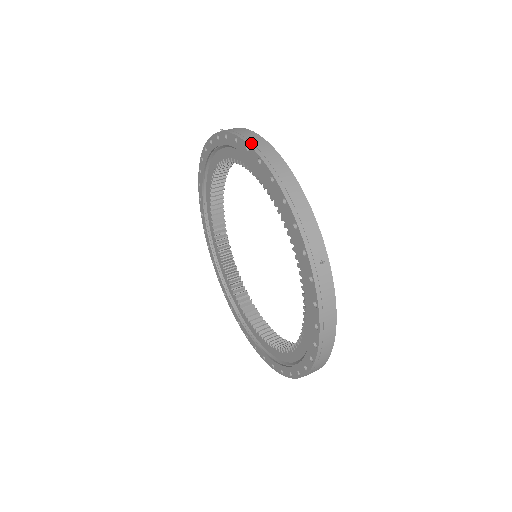
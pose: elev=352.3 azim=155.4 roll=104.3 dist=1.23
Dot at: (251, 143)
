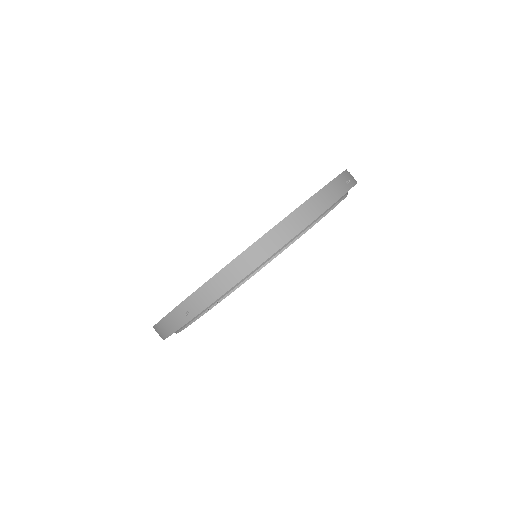
Dot at: occluded
